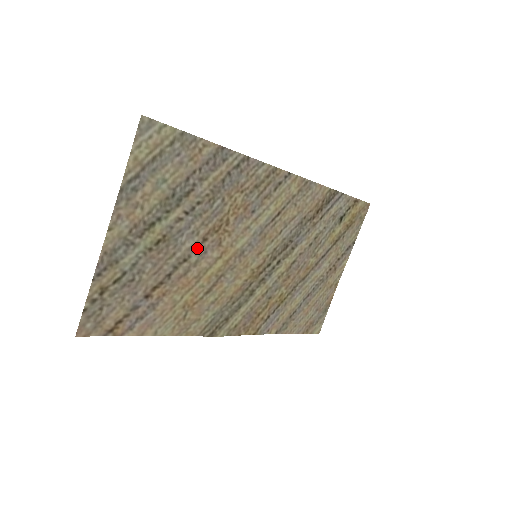
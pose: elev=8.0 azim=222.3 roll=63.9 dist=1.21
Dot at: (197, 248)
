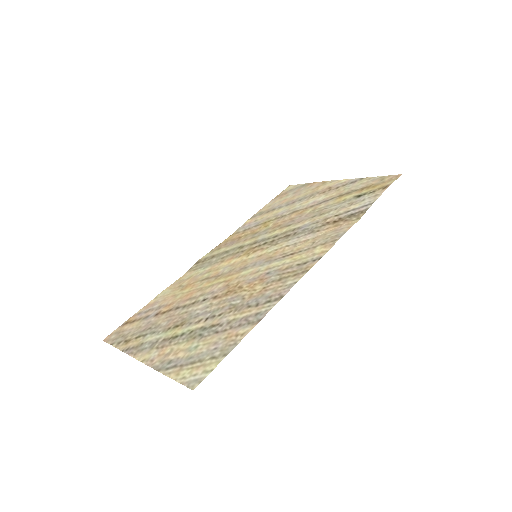
Dot at: (207, 299)
